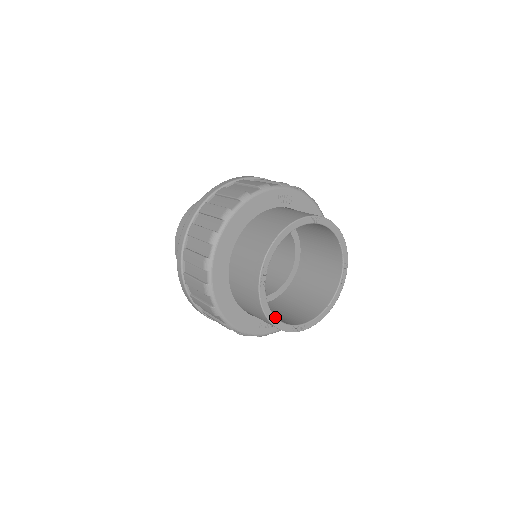
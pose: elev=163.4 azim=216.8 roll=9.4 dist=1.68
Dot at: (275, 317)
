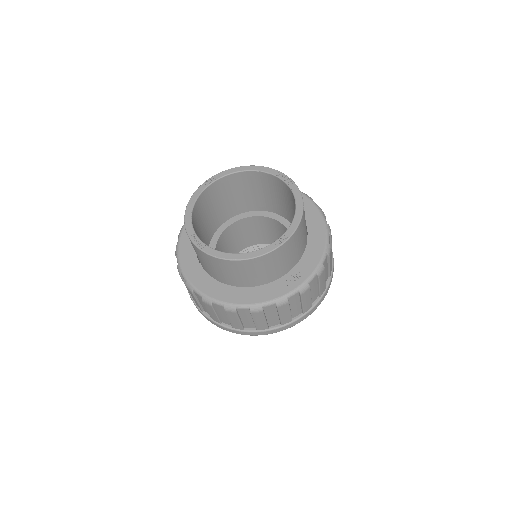
Dot at: (241, 254)
